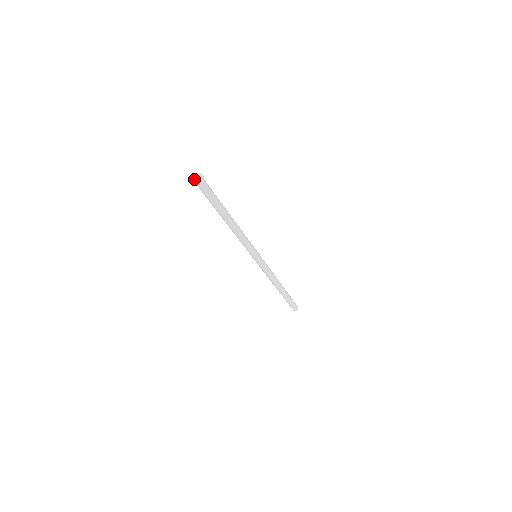
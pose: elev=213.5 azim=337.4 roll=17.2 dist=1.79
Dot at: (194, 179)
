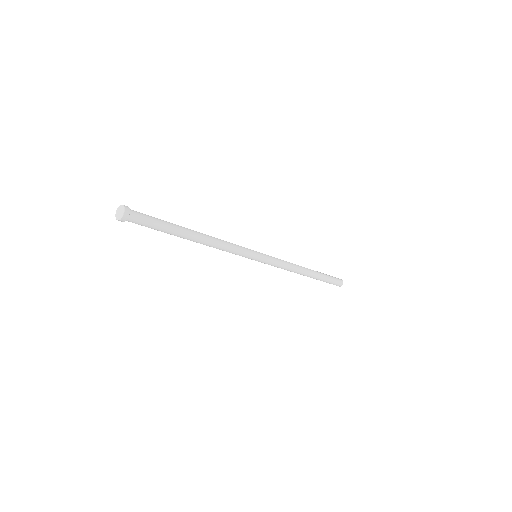
Dot at: (119, 216)
